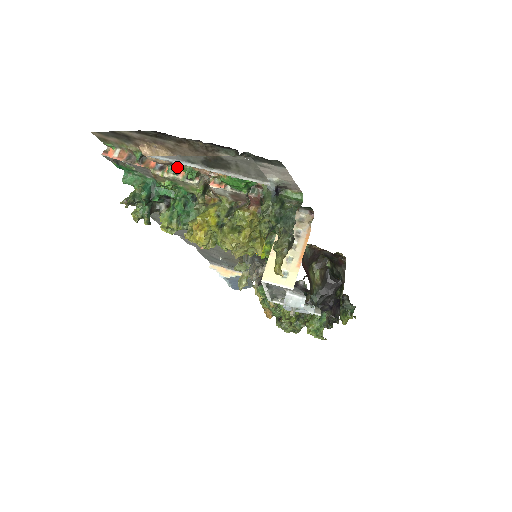
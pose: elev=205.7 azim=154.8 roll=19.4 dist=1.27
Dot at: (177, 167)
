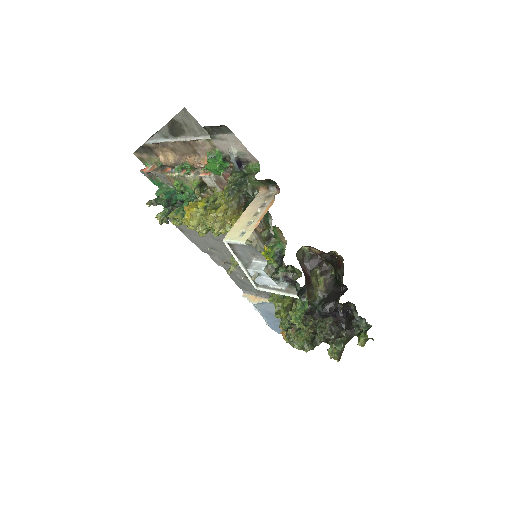
Dot at: (180, 166)
